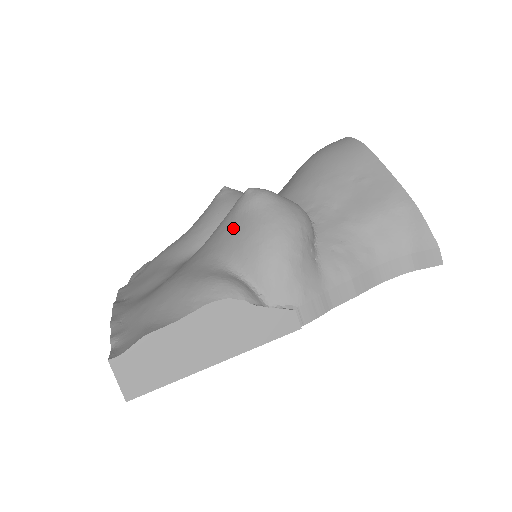
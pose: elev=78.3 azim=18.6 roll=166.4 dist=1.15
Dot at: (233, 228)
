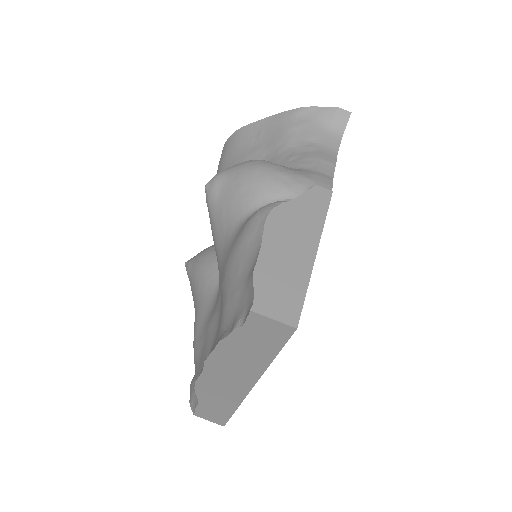
Dot at: (224, 206)
